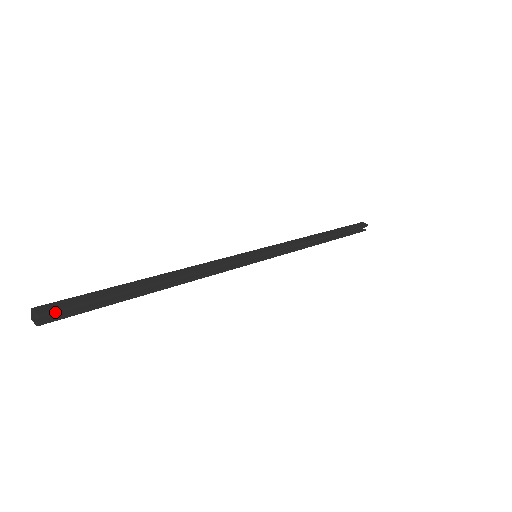
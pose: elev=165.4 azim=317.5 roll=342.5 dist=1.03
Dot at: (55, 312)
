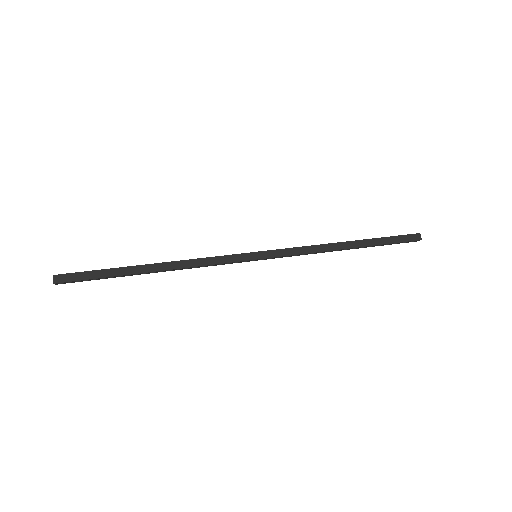
Dot at: (66, 282)
